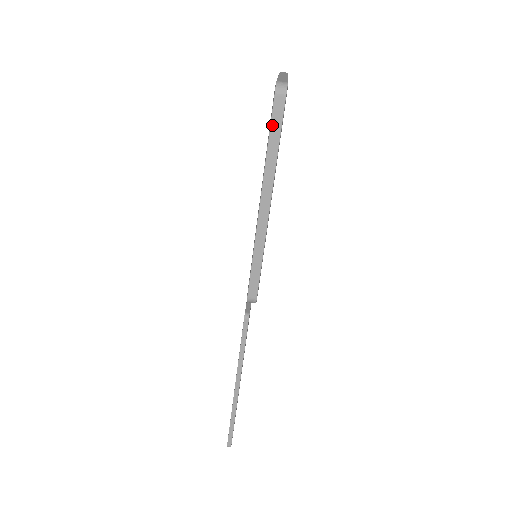
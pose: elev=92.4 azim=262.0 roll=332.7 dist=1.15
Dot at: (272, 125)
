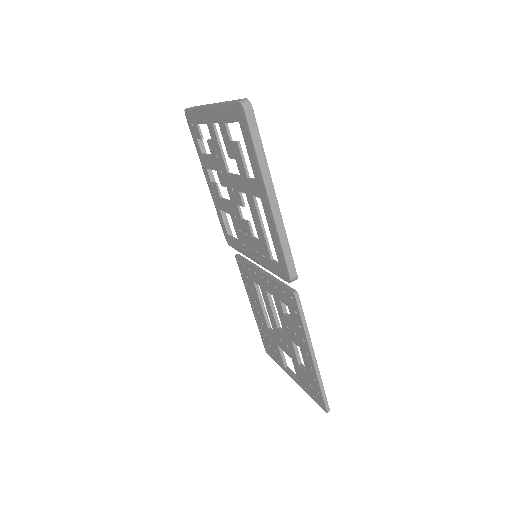
Dot at: (252, 134)
